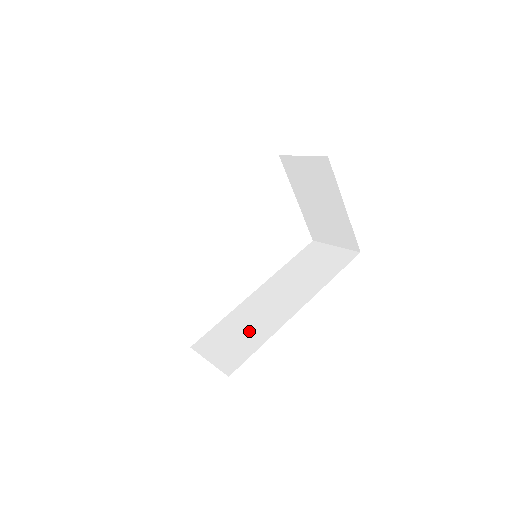
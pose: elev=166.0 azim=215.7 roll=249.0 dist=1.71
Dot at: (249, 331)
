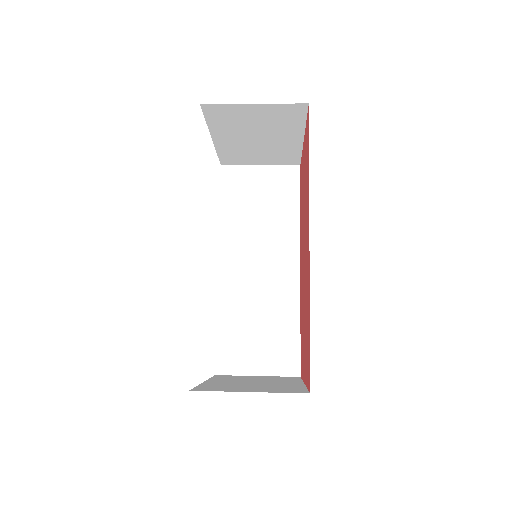
Dot at: (268, 320)
